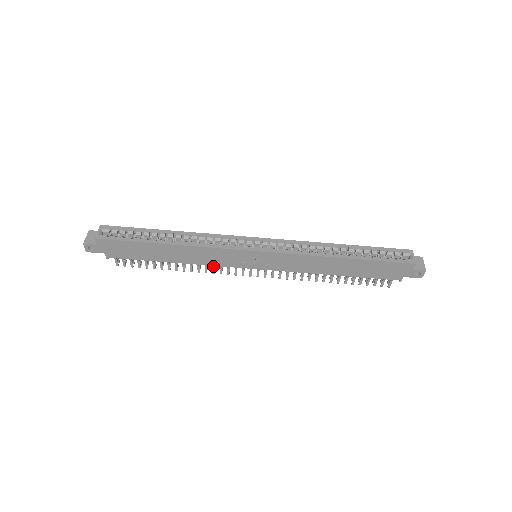
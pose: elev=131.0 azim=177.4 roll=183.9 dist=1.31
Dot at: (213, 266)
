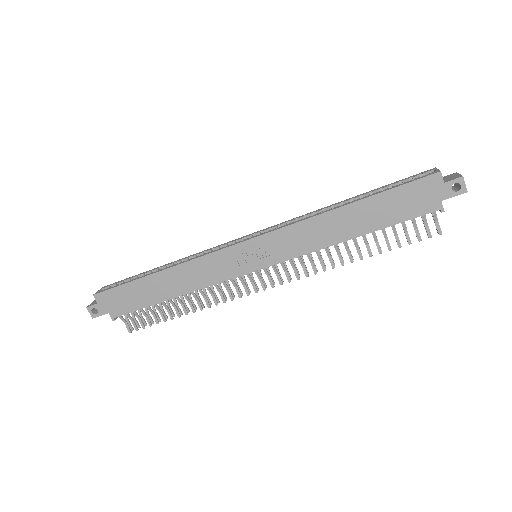
Dot at: (219, 291)
